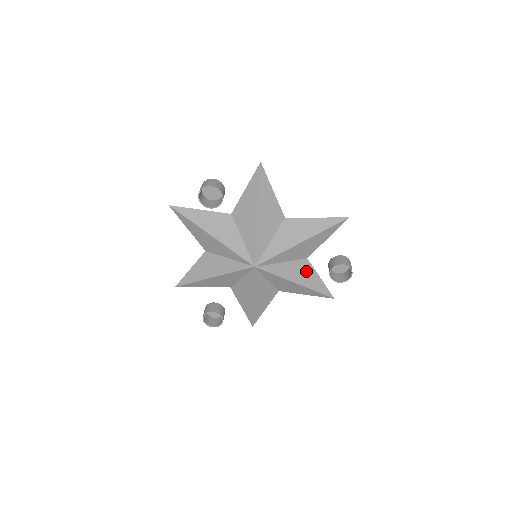
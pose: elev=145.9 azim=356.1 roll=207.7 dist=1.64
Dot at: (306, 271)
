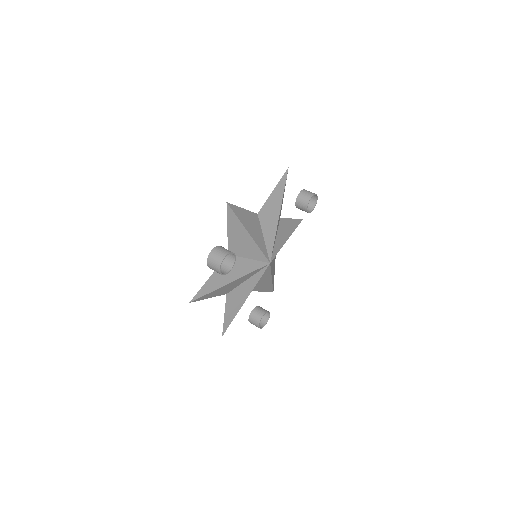
Dot at: (285, 226)
